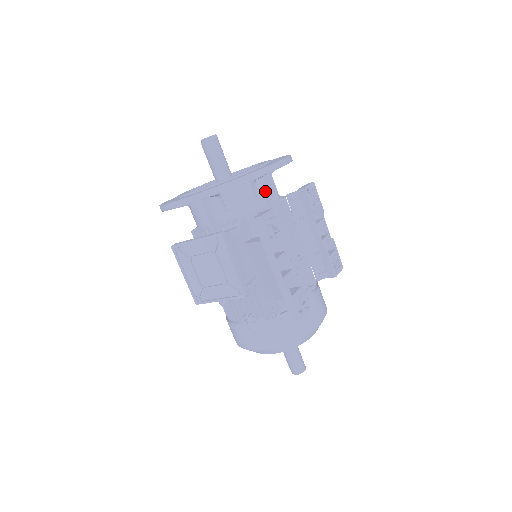
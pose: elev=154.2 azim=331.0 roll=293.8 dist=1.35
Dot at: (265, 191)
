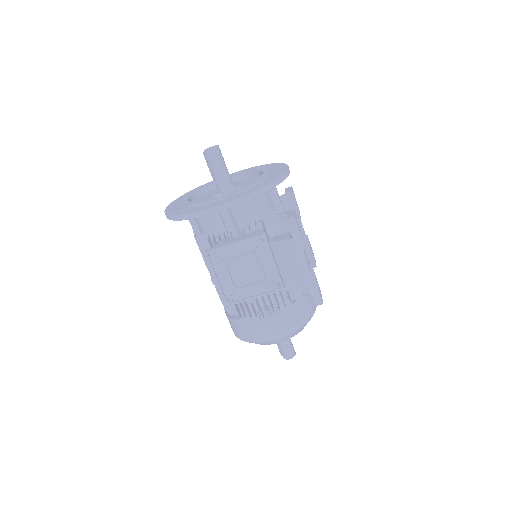
Dot at: (271, 195)
